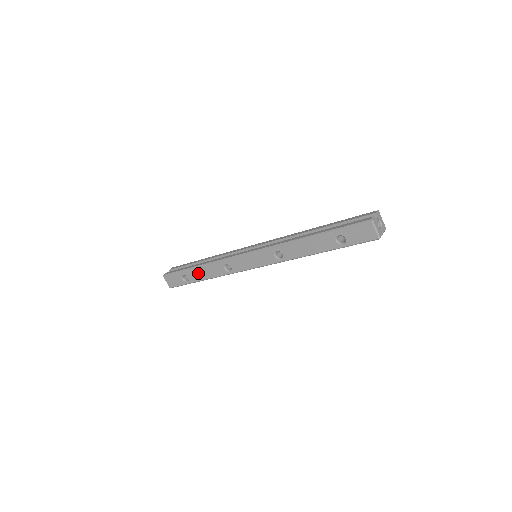
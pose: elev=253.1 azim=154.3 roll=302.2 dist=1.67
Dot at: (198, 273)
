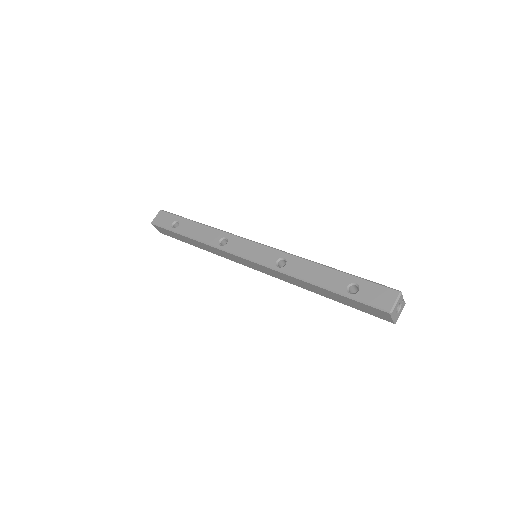
Dot at: (193, 228)
